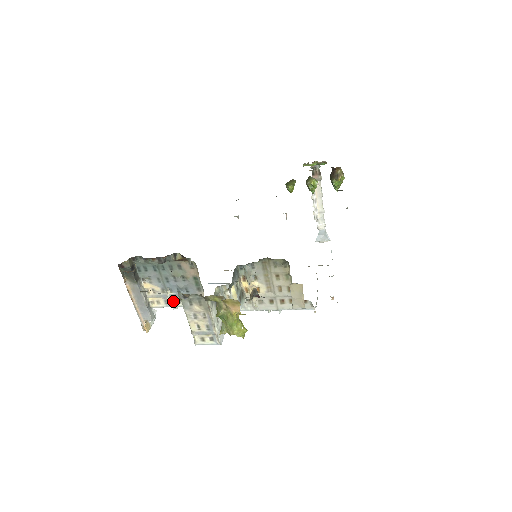
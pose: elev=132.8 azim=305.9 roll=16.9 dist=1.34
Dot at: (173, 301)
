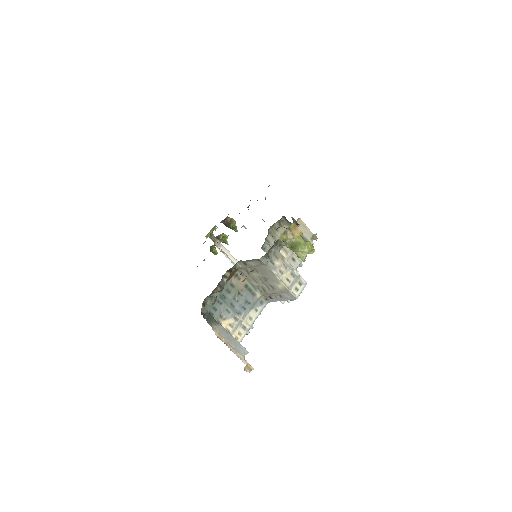
Dot at: (247, 322)
